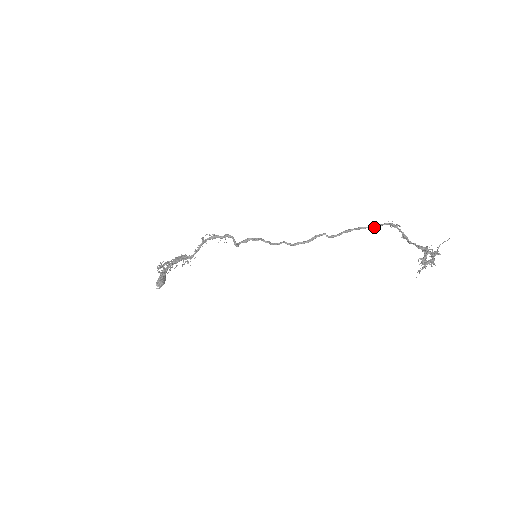
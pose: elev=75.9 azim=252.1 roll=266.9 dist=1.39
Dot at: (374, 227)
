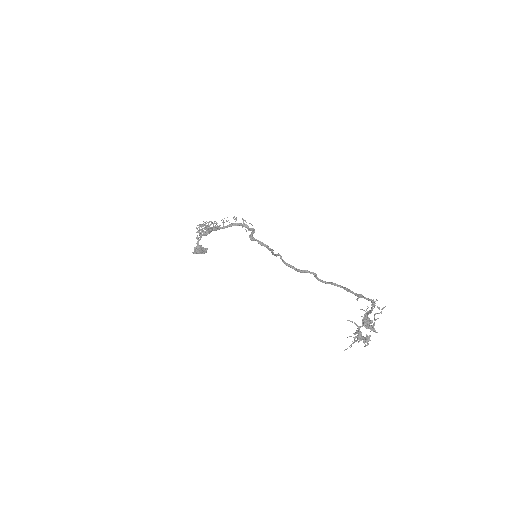
Dot at: (358, 296)
